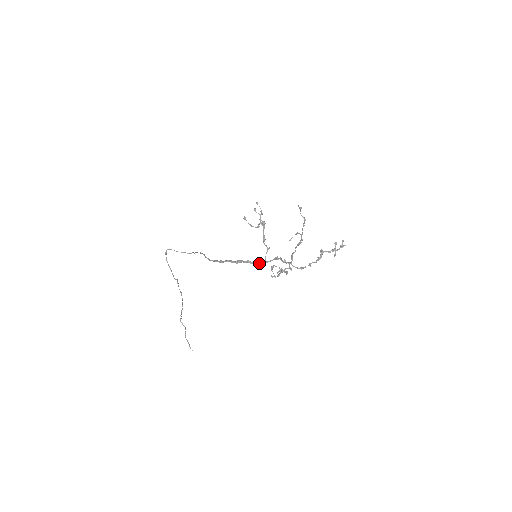
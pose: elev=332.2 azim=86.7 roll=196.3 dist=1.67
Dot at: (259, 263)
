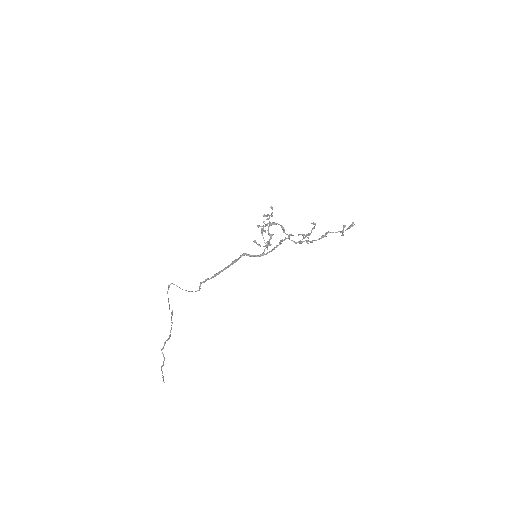
Dot at: (256, 255)
